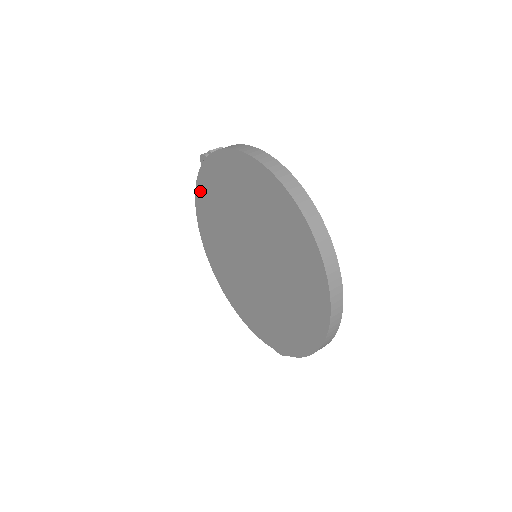
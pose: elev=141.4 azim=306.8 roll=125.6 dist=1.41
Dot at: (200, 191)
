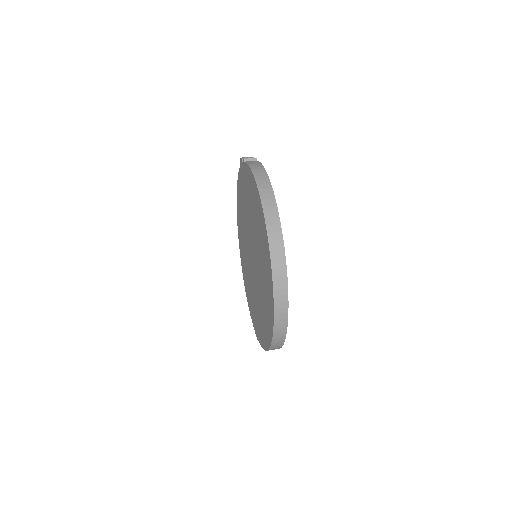
Dot at: (239, 183)
